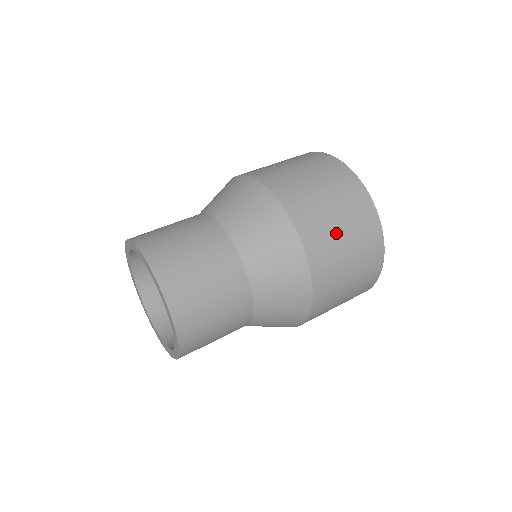
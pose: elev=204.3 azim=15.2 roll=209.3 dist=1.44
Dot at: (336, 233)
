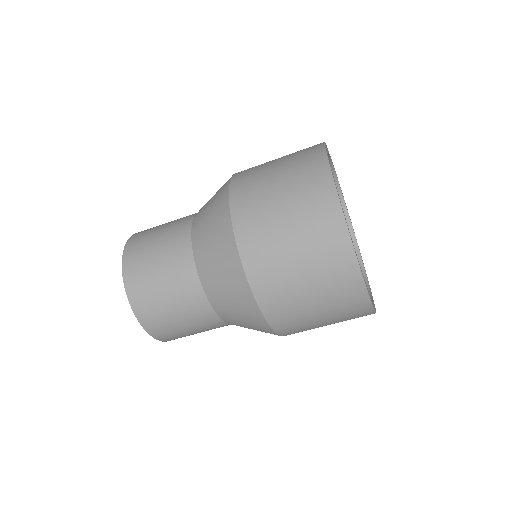
Dot at: (273, 206)
